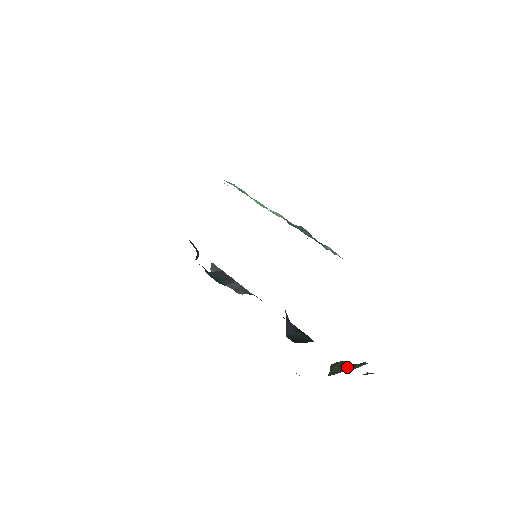
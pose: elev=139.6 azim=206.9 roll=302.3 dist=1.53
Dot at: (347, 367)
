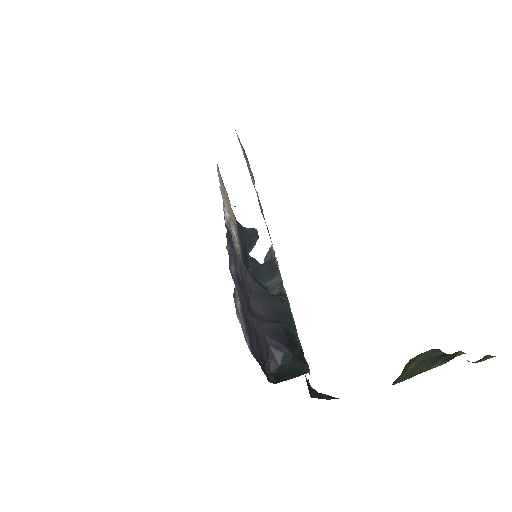
Dot at: (429, 363)
